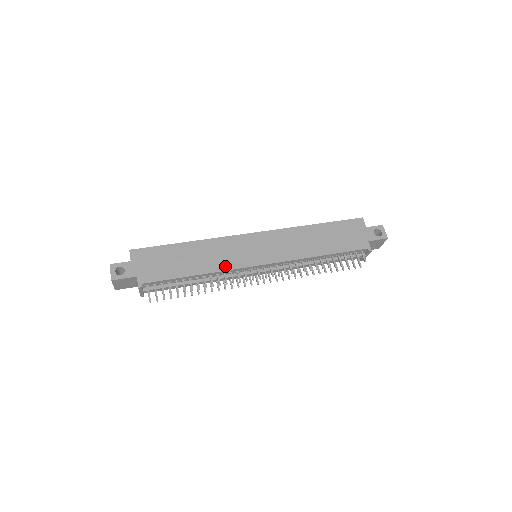
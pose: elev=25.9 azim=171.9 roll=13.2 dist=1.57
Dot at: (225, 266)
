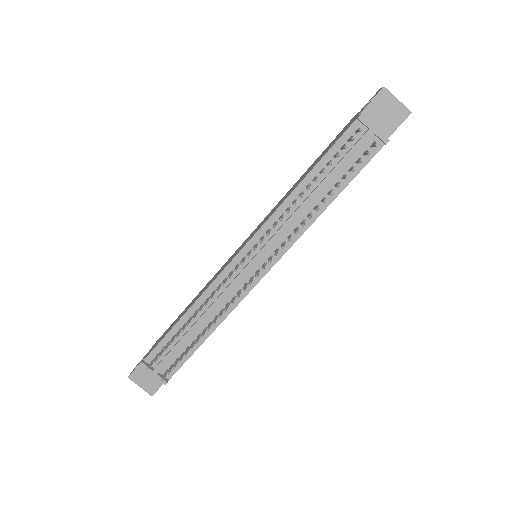
Dot at: (210, 284)
